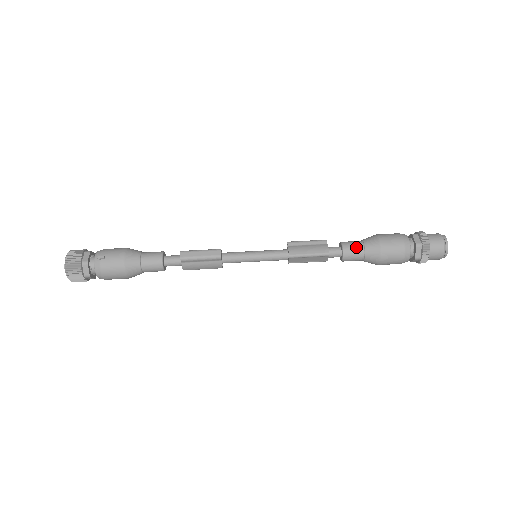
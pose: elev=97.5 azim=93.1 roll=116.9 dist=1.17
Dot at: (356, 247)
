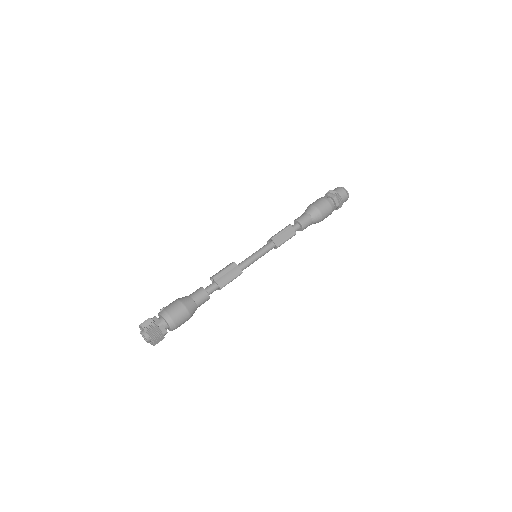
Dot at: (301, 216)
